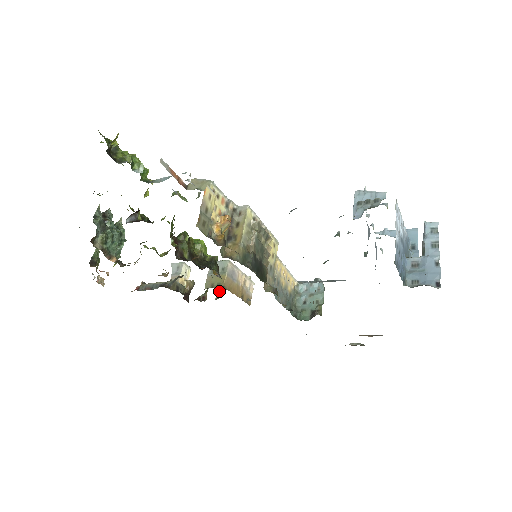
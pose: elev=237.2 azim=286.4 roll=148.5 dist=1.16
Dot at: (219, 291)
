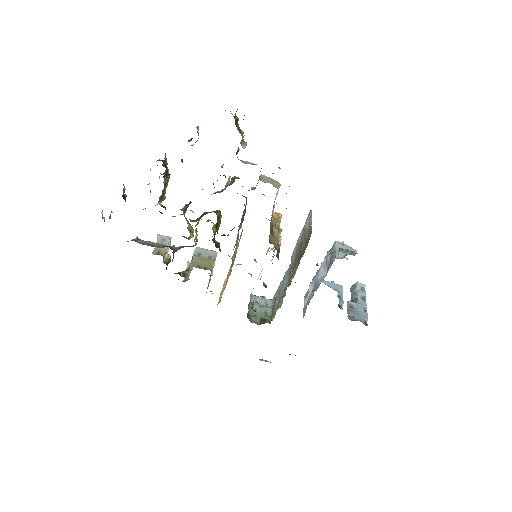
Dot at: (189, 275)
